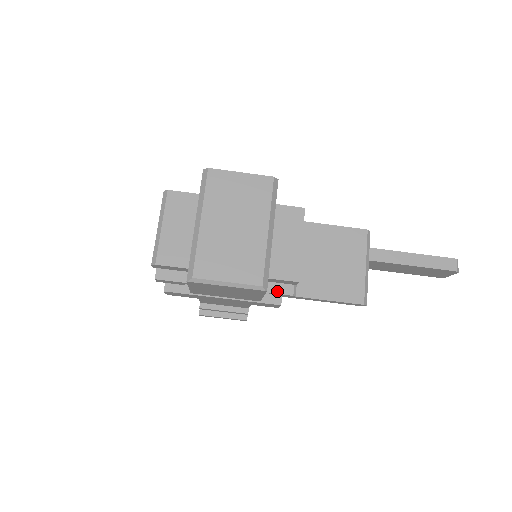
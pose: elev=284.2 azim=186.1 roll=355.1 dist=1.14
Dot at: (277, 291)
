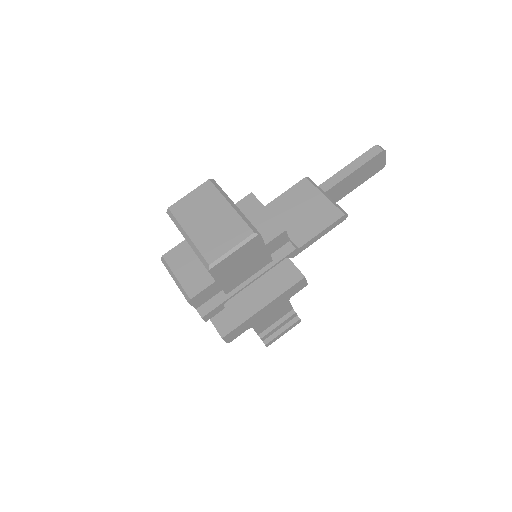
Dot at: (284, 255)
